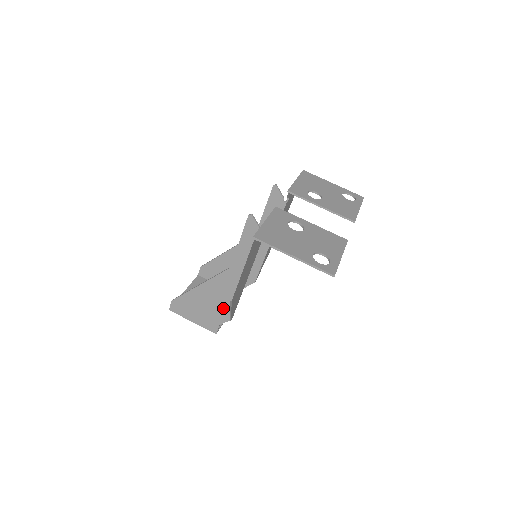
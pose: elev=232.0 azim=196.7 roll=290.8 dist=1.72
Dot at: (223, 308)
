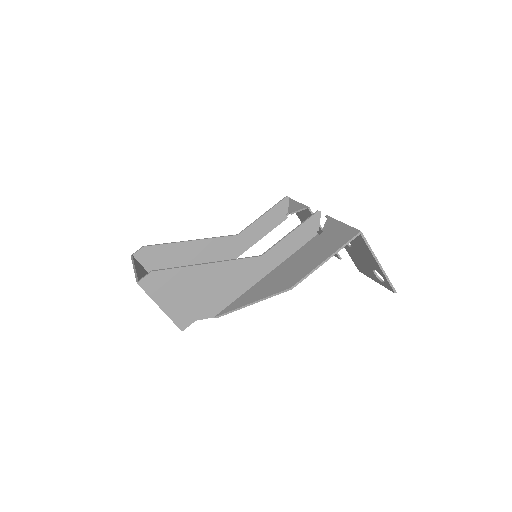
Dot at: (217, 300)
